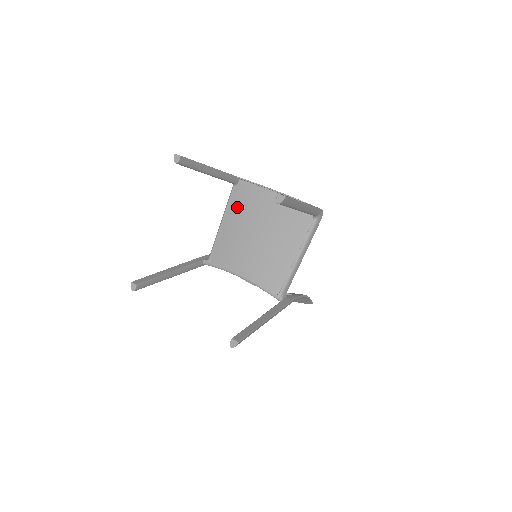
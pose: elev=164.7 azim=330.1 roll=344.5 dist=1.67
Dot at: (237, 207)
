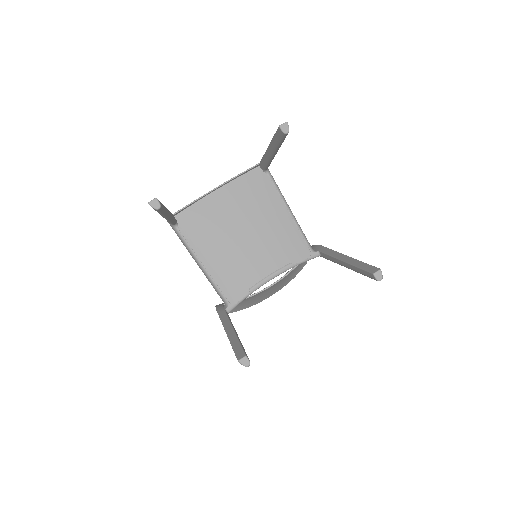
Dot at: (200, 237)
